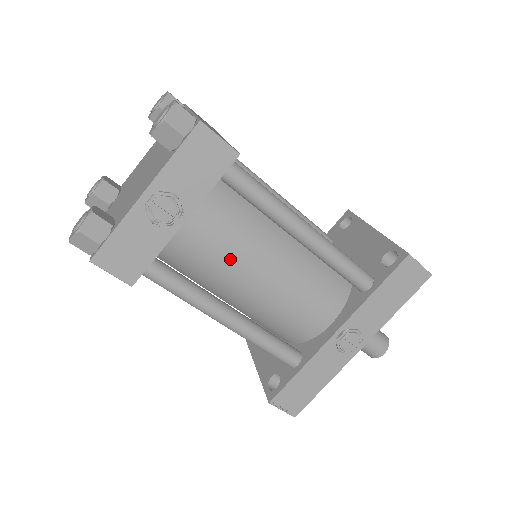
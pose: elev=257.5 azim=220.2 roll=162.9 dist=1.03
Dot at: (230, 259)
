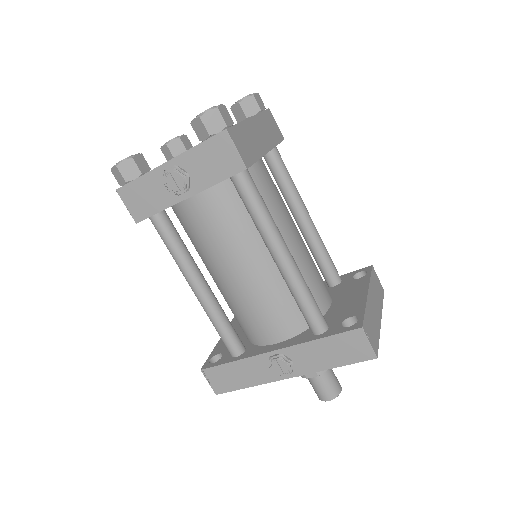
Dot at: (216, 244)
